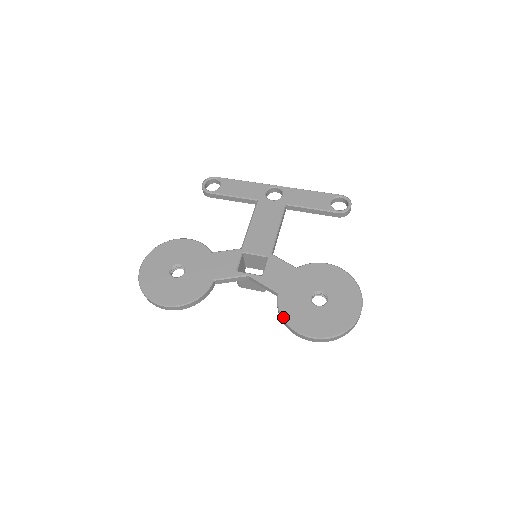
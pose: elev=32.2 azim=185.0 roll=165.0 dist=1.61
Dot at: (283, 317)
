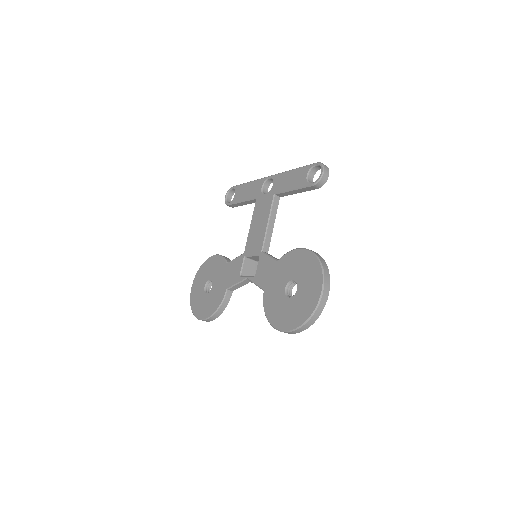
Dot at: (265, 315)
